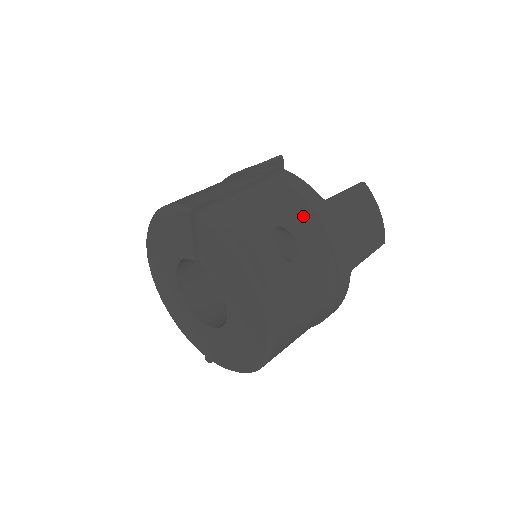
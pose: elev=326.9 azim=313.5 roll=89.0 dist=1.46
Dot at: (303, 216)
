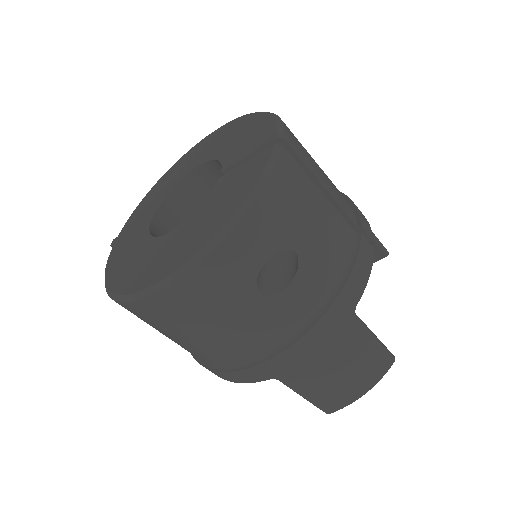
Dot at: (324, 287)
